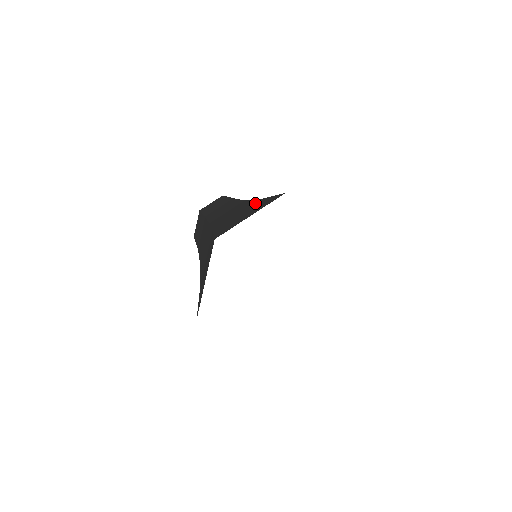
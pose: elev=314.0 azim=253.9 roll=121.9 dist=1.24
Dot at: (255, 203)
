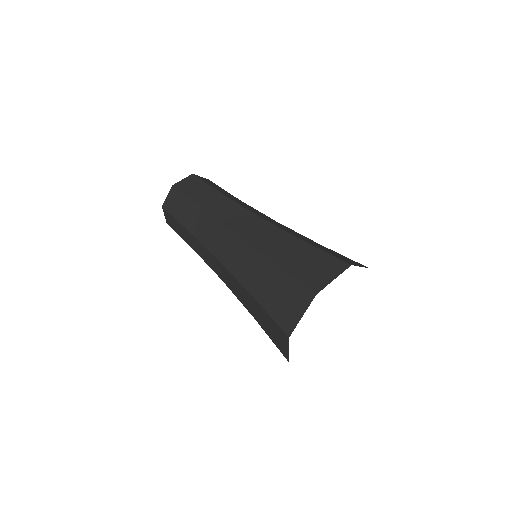
Dot at: (301, 245)
